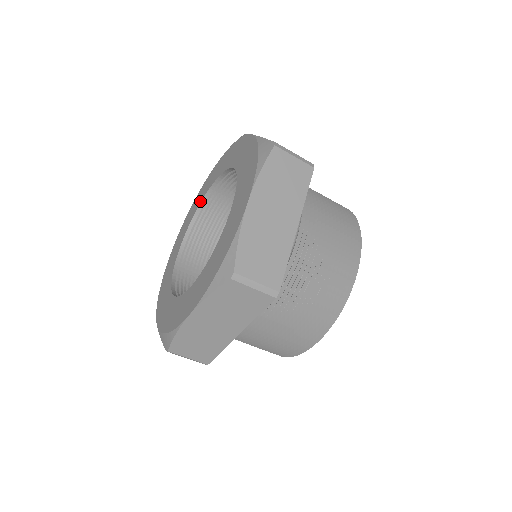
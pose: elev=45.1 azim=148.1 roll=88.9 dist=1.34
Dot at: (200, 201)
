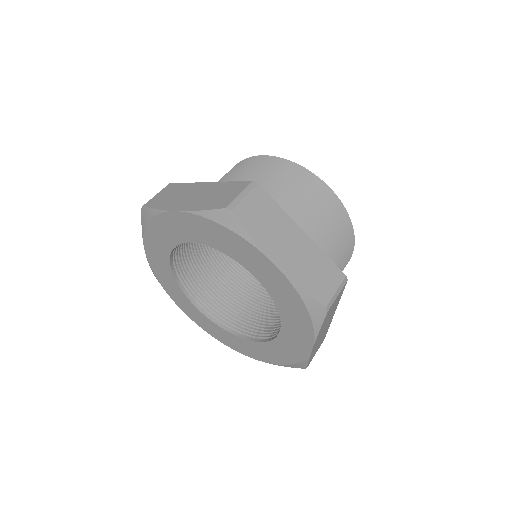
Dot at: (170, 275)
